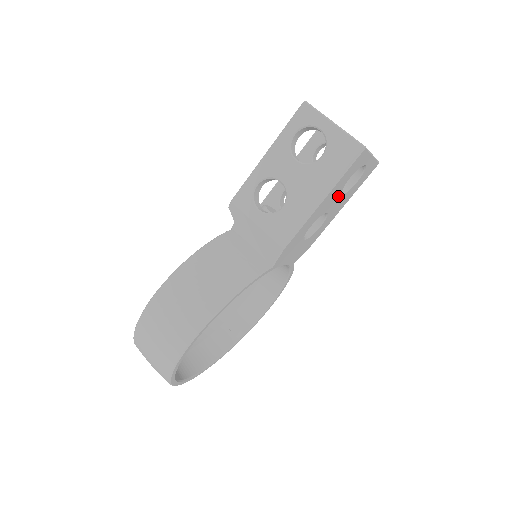
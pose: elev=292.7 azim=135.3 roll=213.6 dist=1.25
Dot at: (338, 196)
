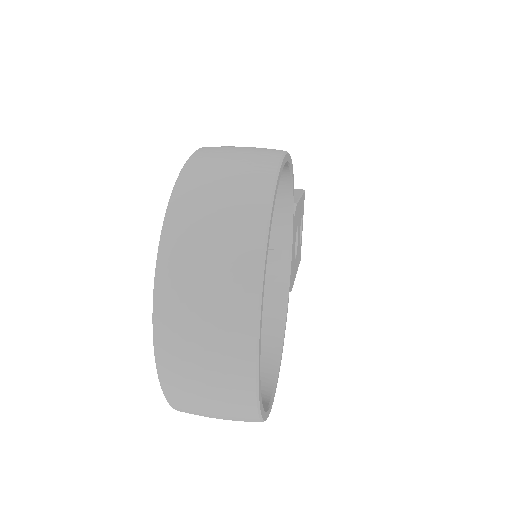
Dot at: (299, 229)
